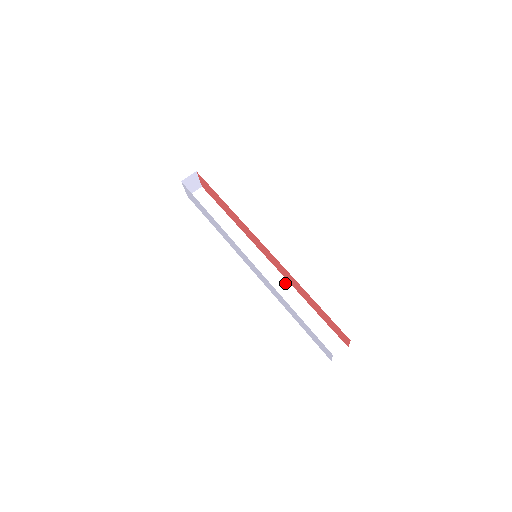
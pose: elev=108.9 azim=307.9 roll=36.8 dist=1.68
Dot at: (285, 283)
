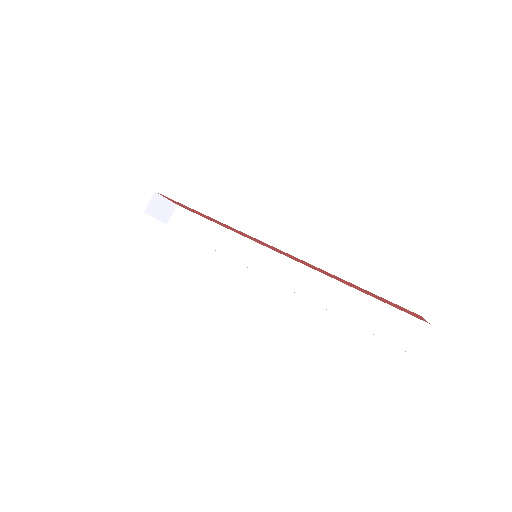
Dot at: (308, 272)
